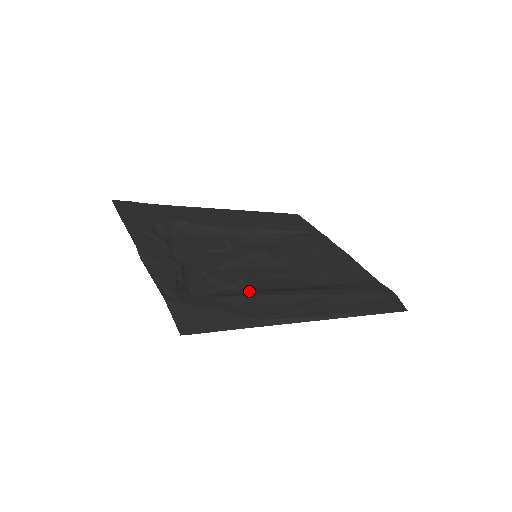
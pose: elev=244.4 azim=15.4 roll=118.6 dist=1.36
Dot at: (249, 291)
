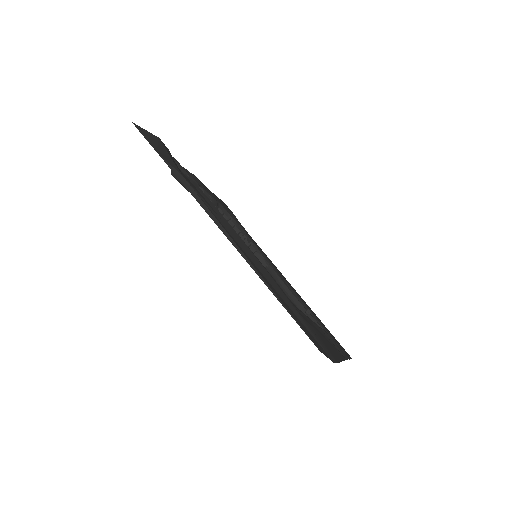
Dot at: occluded
